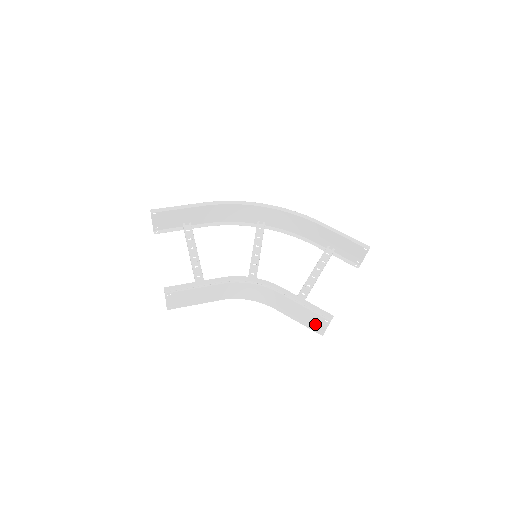
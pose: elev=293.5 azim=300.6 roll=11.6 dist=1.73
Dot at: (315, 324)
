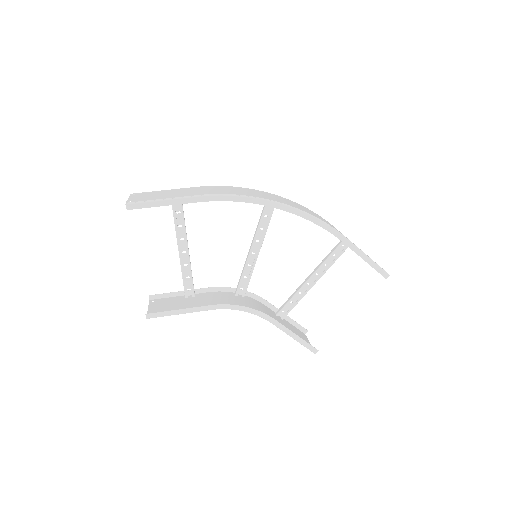
Dot at: (300, 335)
